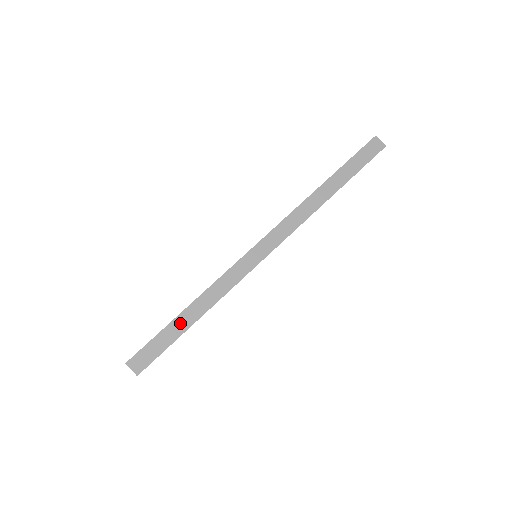
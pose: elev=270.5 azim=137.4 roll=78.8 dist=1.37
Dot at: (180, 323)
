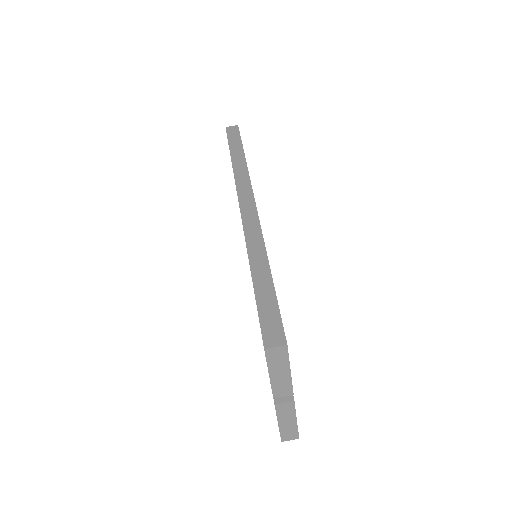
Dot at: (262, 285)
